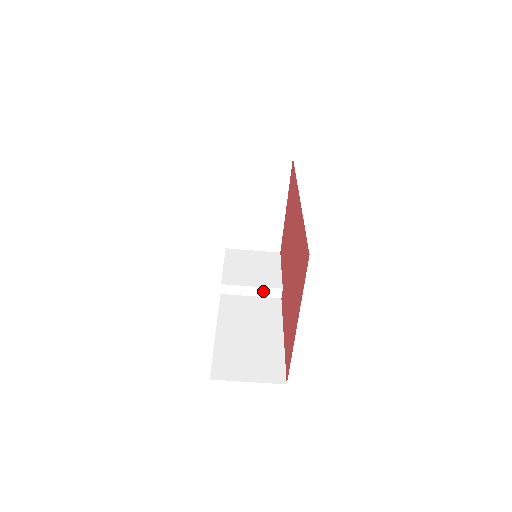
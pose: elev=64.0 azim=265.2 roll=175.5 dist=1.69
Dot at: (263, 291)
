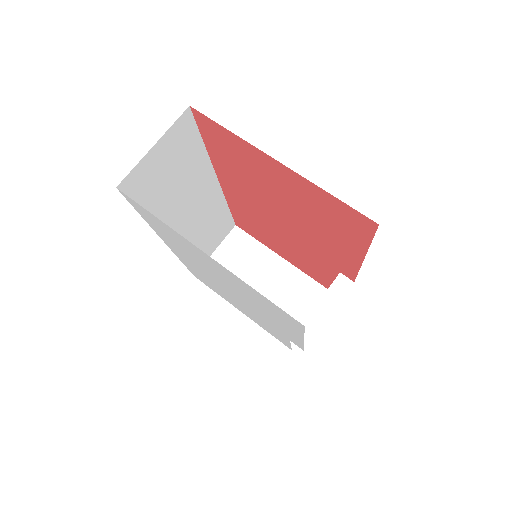
Dot at: (330, 297)
